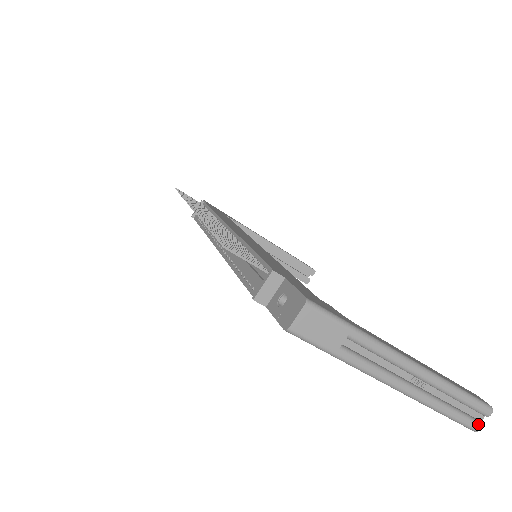
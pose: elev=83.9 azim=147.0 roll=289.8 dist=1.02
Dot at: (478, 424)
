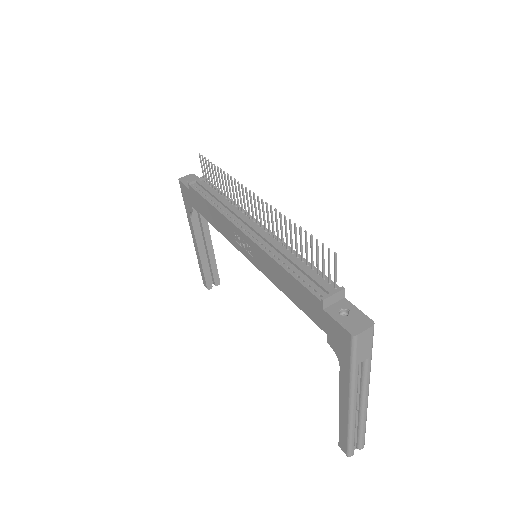
Dot at: occluded
